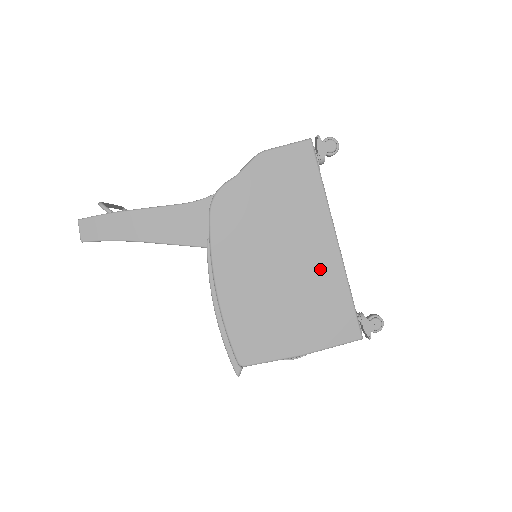
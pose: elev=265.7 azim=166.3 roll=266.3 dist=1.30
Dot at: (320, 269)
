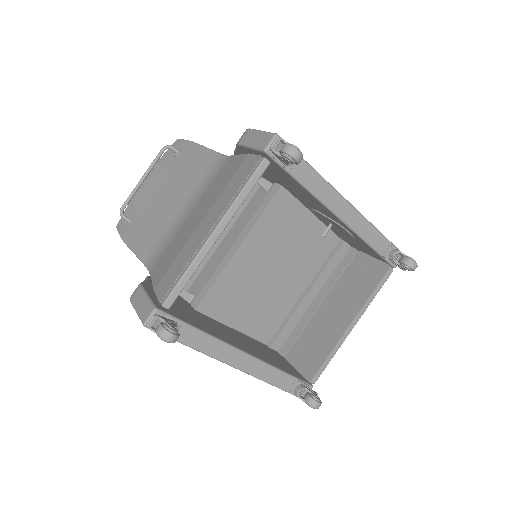
Dot at: occluded
